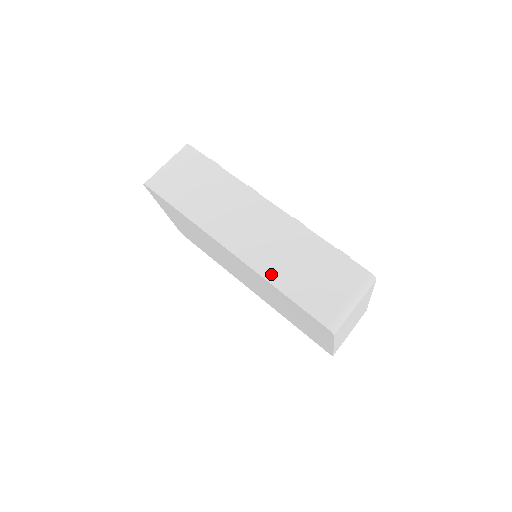
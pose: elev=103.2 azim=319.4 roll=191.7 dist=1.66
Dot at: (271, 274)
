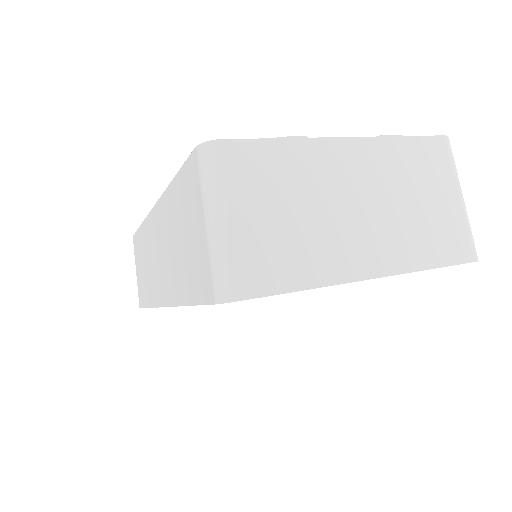
Dot at: (176, 293)
